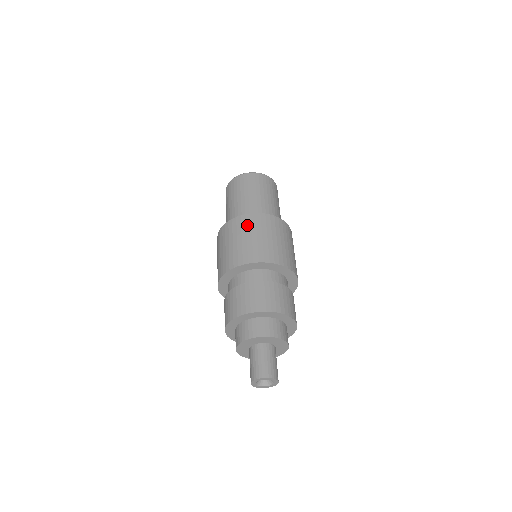
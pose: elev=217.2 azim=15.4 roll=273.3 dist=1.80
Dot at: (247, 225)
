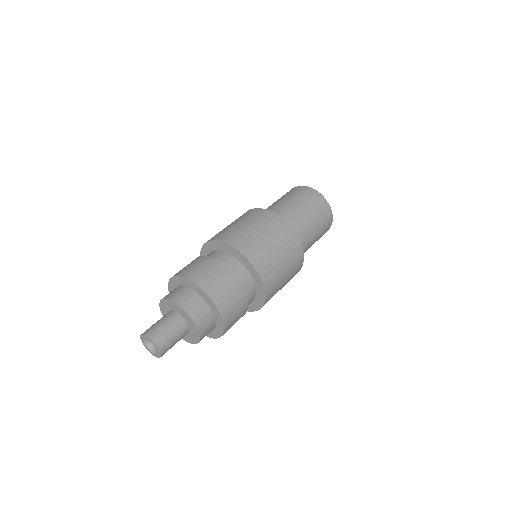
Dot at: occluded
